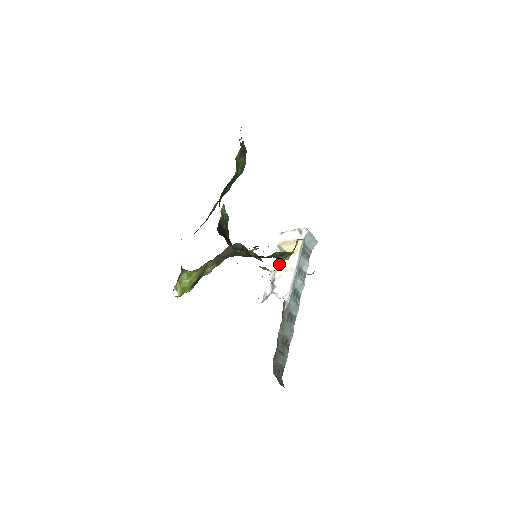
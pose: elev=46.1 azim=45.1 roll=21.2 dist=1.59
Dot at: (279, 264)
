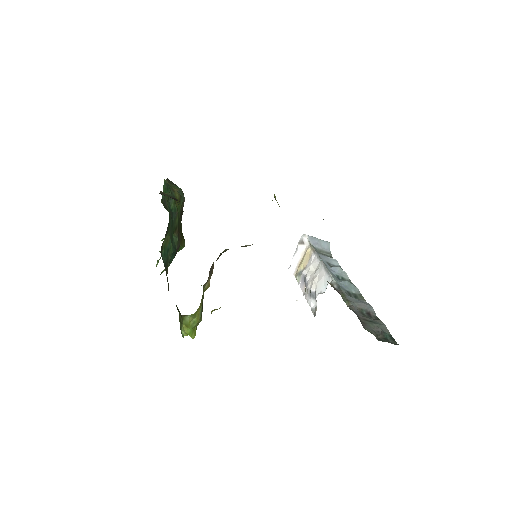
Dot at: (305, 279)
